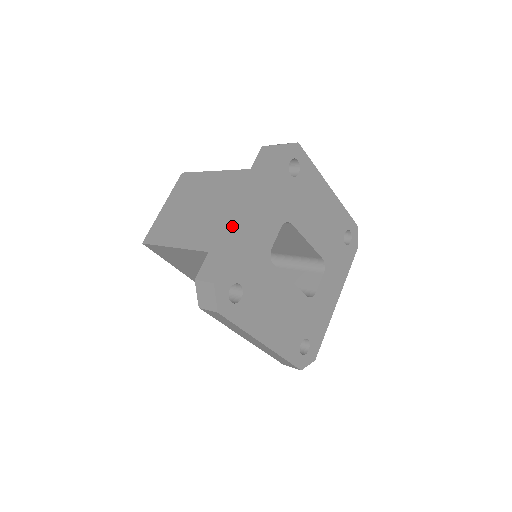
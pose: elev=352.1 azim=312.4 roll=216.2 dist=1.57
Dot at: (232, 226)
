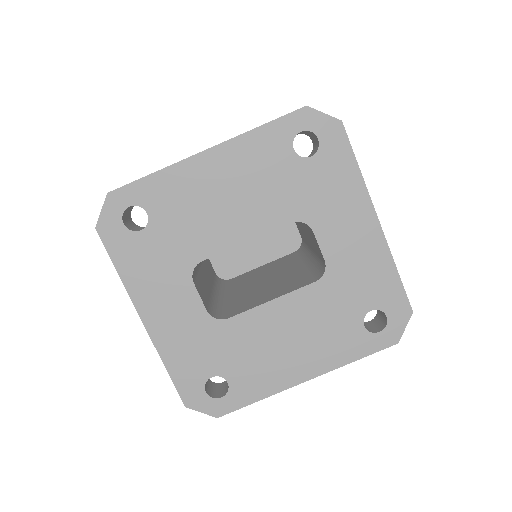
Dot at: occluded
